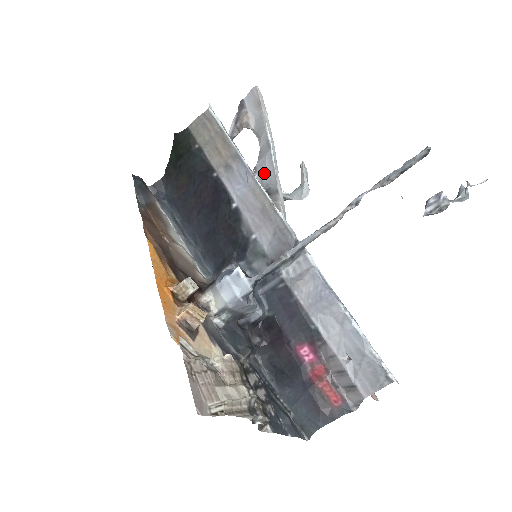
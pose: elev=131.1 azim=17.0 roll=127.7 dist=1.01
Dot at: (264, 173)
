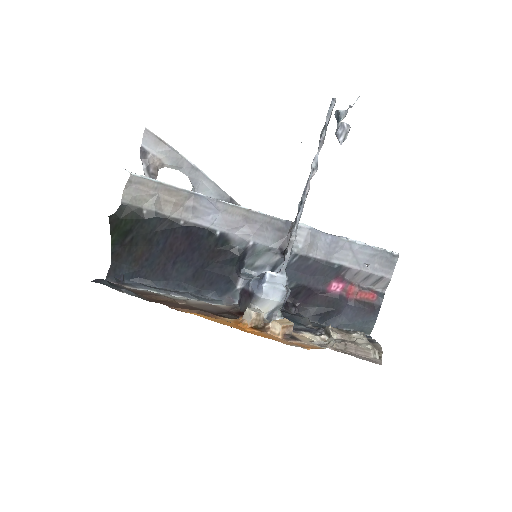
Dot at: (210, 193)
